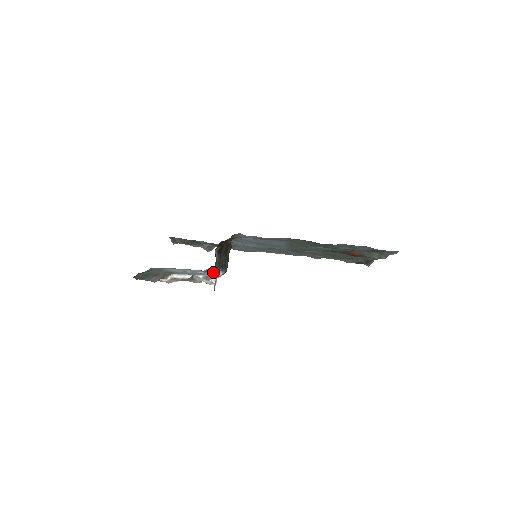
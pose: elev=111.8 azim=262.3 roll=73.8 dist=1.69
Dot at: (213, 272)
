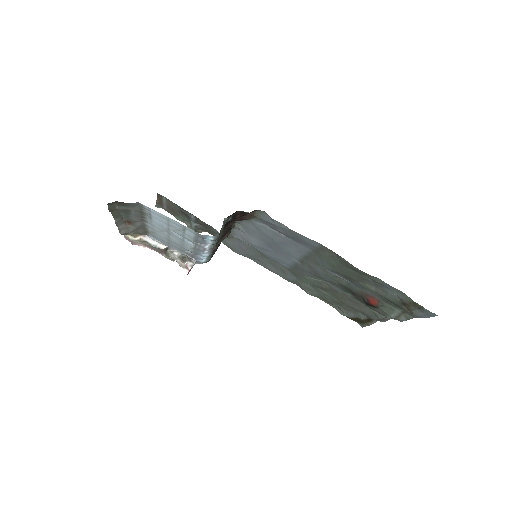
Dot at: (203, 248)
